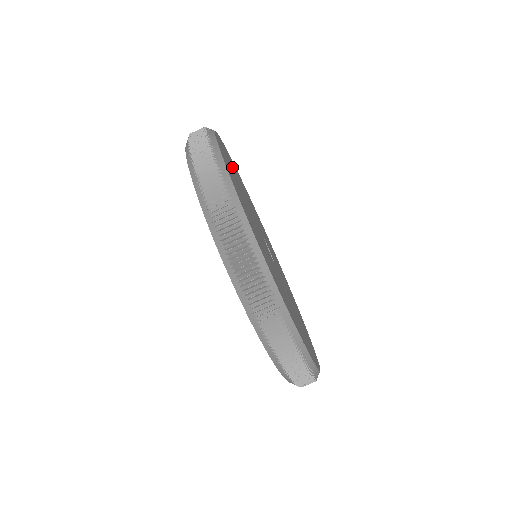
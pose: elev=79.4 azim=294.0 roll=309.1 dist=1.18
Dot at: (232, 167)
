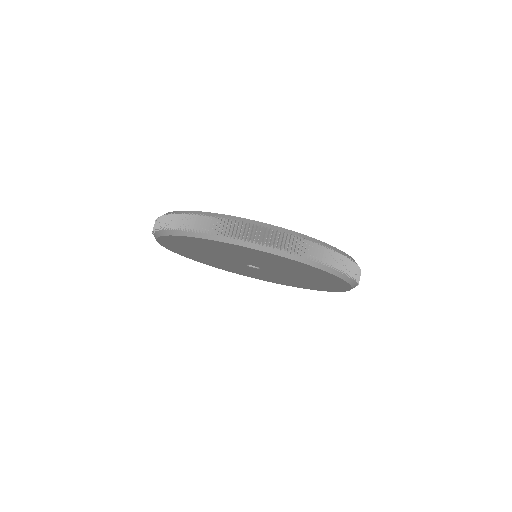
Dot at: occluded
